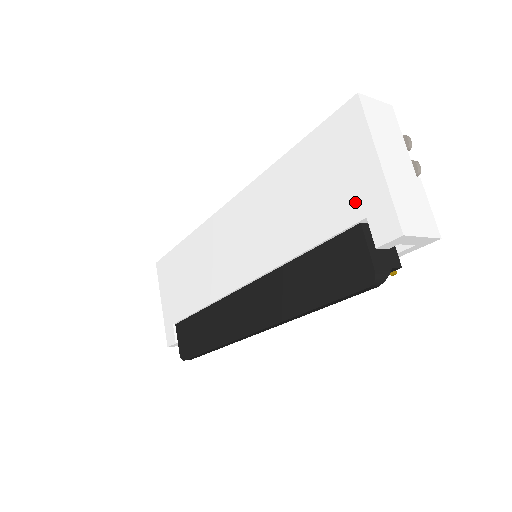
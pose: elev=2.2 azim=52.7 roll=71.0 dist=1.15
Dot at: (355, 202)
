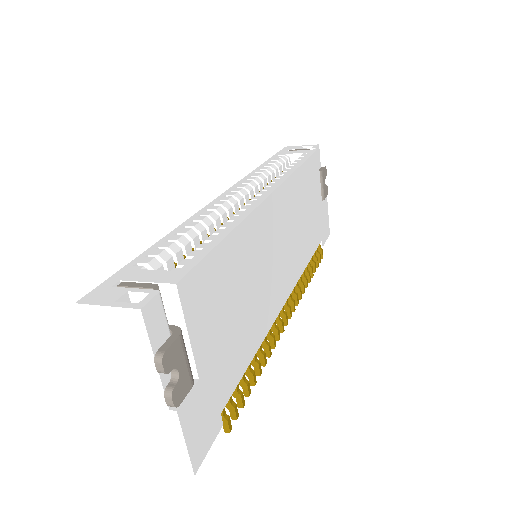
Dot at: occluded
